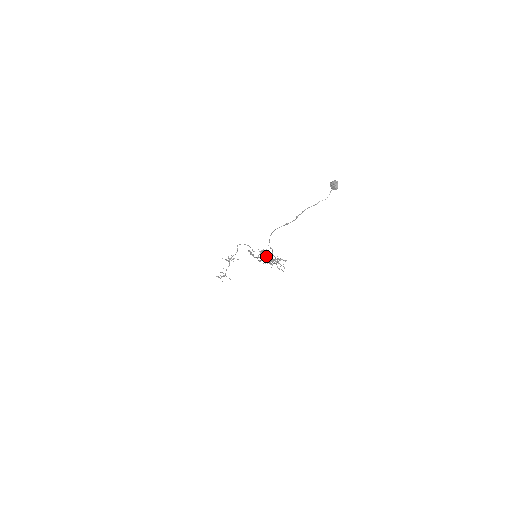
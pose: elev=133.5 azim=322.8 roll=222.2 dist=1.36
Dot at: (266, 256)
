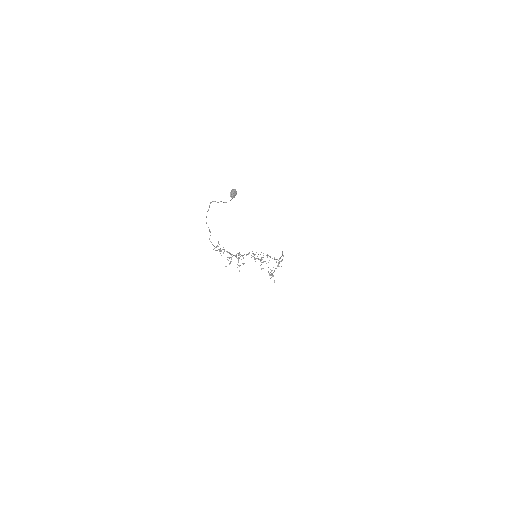
Dot at: occluded
